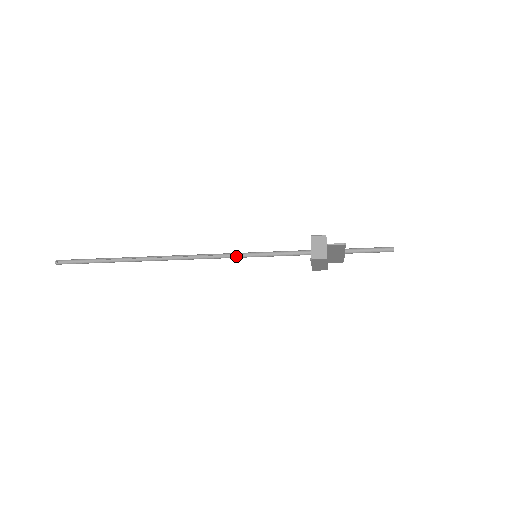
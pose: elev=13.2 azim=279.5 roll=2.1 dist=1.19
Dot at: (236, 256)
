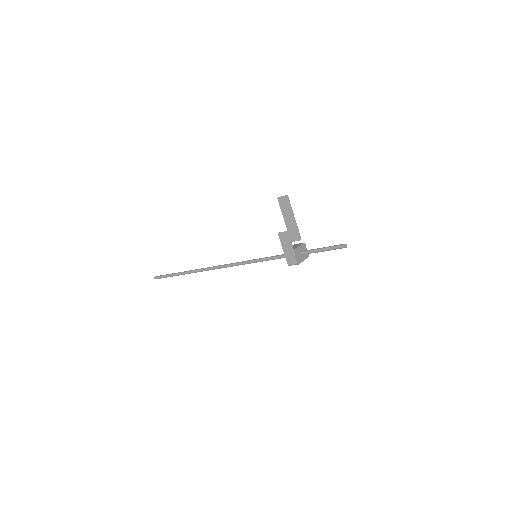
Dot at: (246, 261)
